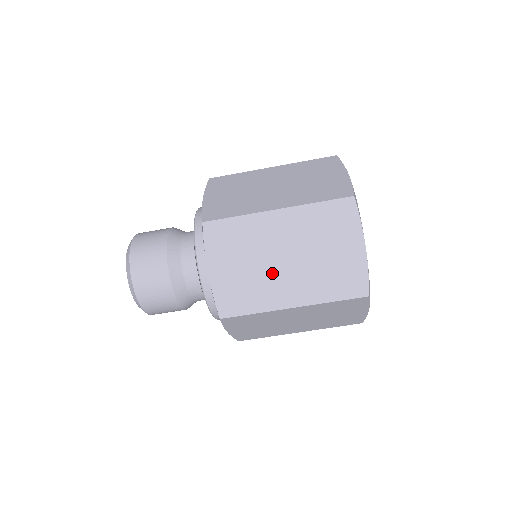
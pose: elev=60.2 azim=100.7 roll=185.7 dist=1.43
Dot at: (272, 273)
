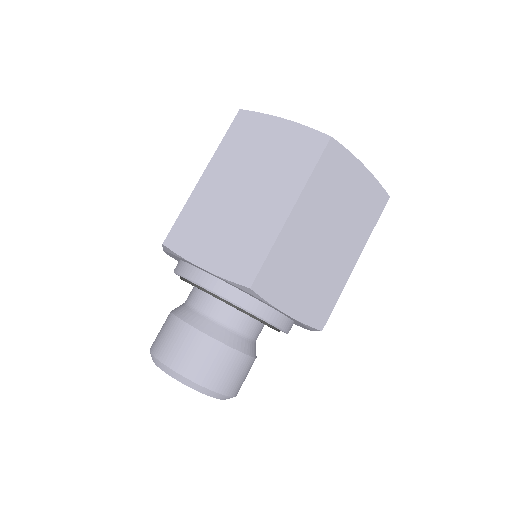
Dot at: occluded
